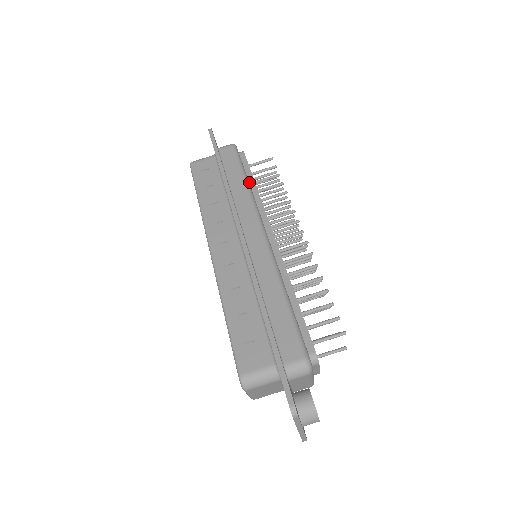
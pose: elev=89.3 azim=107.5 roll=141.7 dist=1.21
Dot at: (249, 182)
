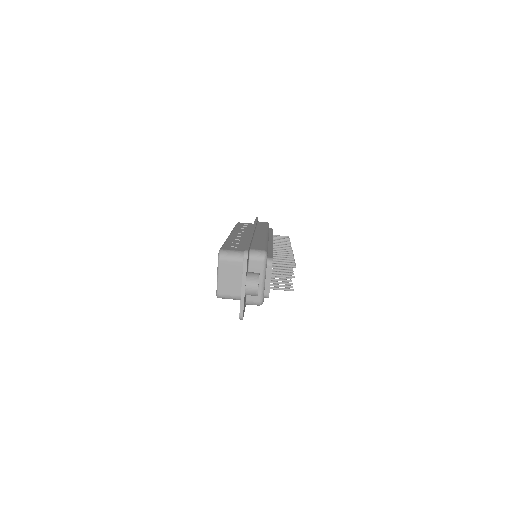
Dot at: (269, 232)
